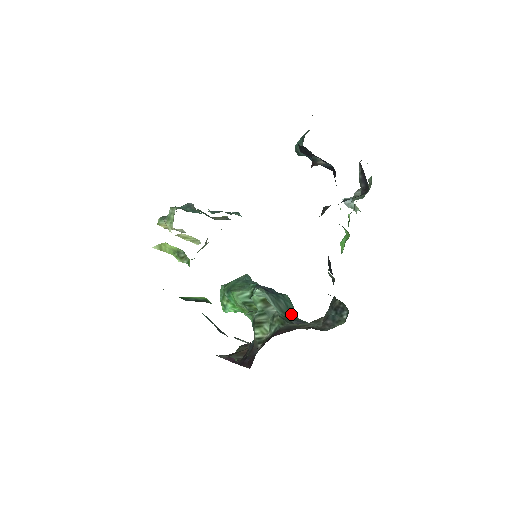
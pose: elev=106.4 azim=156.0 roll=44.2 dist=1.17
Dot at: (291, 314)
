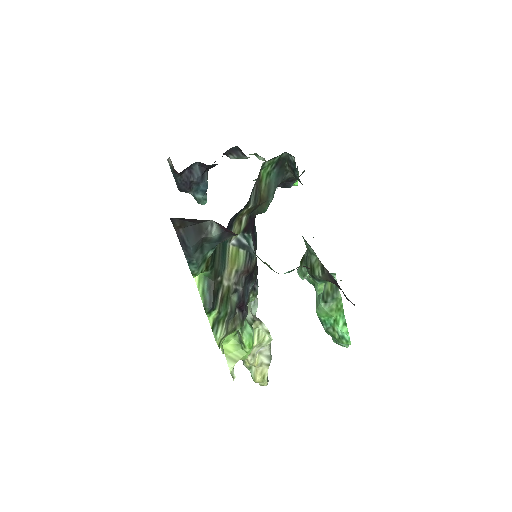
Dot at: occluded
